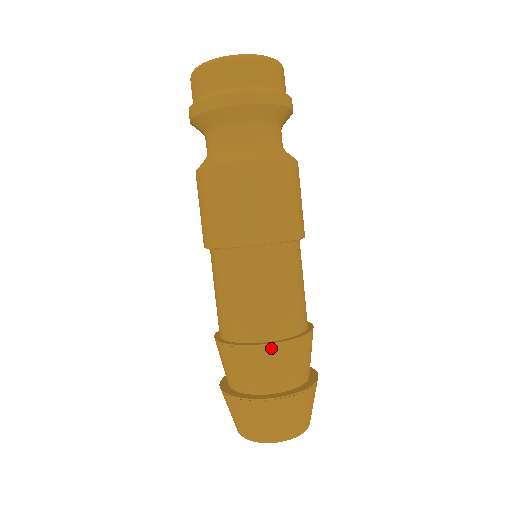
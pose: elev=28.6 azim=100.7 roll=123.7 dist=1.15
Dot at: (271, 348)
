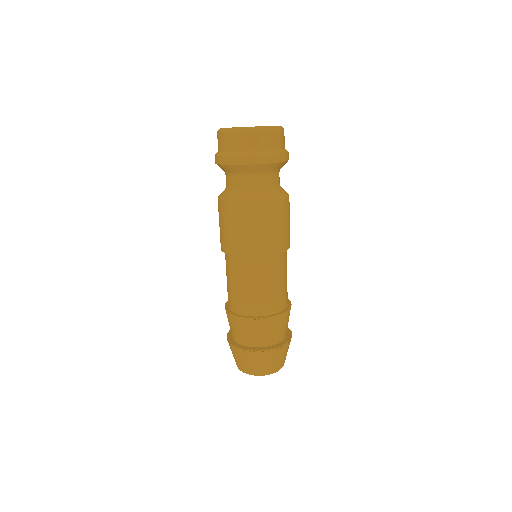
Dot at: (278, 318)
